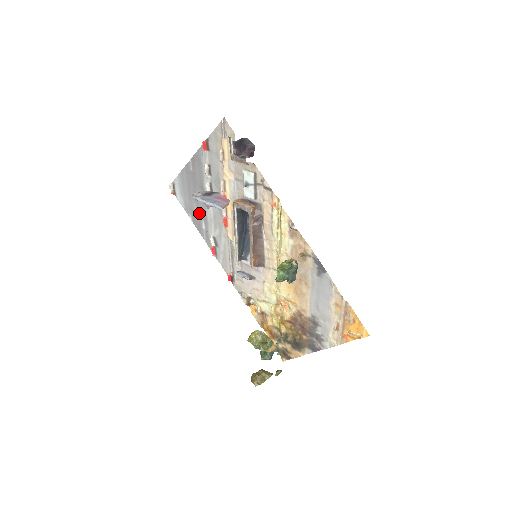
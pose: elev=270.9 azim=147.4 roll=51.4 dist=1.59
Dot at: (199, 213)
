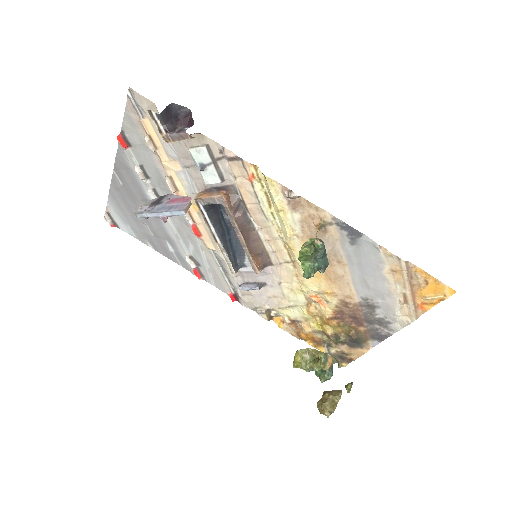
Dot at: (157, 235)
